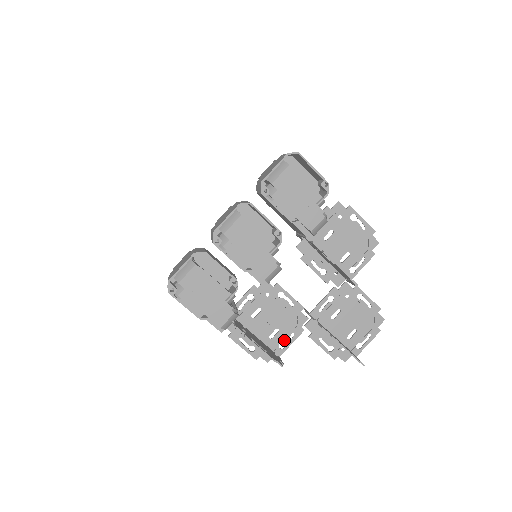
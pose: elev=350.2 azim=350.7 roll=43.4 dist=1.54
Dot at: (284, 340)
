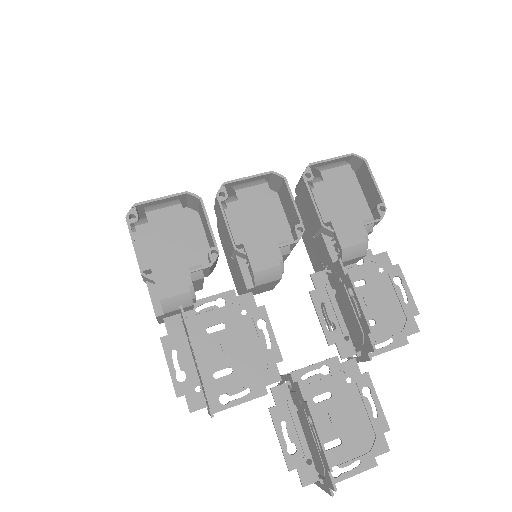
Dot at: (232, 391)
